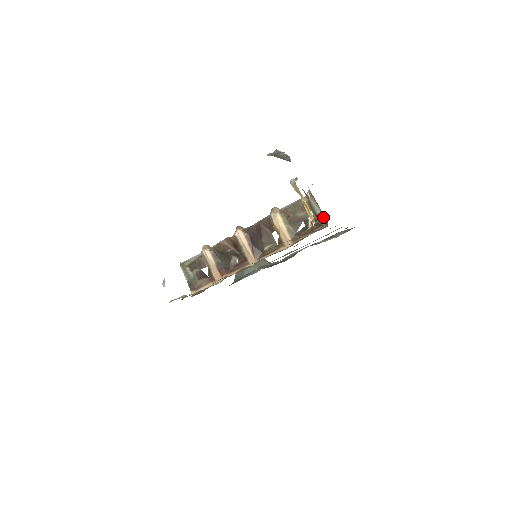
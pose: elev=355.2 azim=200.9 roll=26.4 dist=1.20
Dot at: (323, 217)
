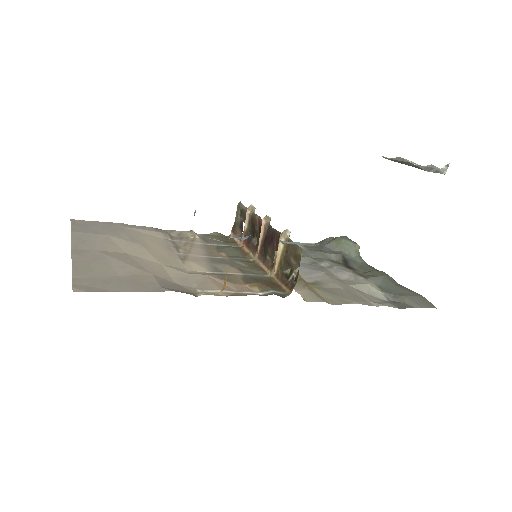
Dot at: occluded
